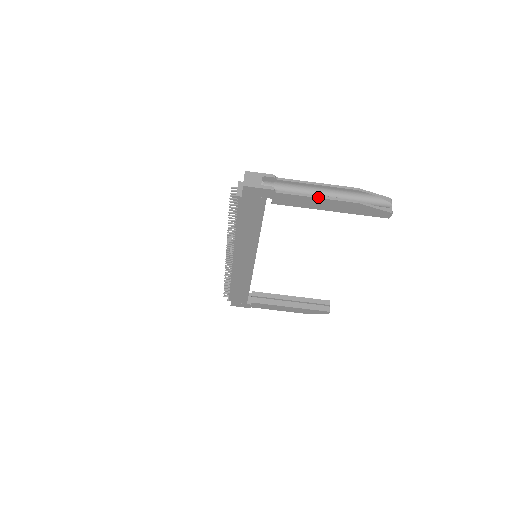
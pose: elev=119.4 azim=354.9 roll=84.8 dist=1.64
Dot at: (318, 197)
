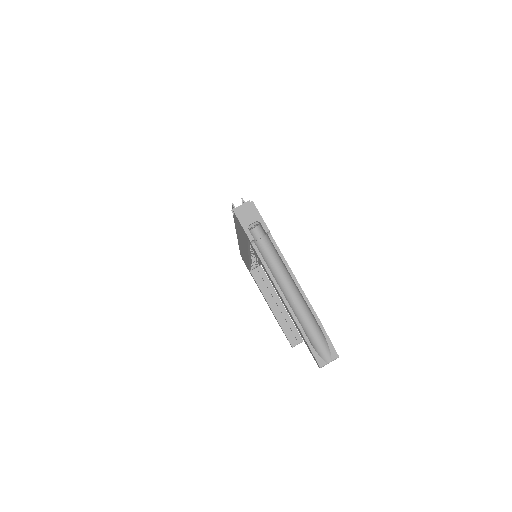
Dot at: (277, 286)
